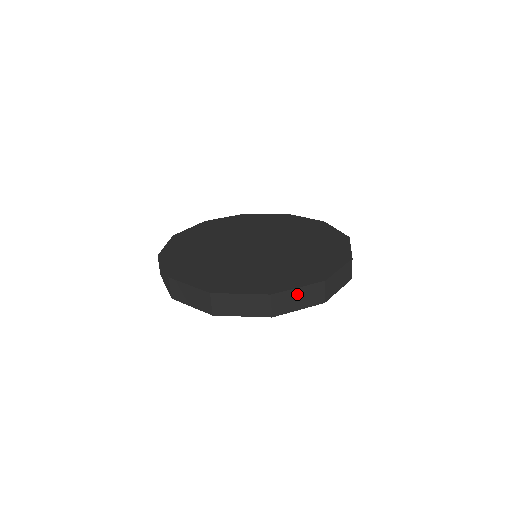
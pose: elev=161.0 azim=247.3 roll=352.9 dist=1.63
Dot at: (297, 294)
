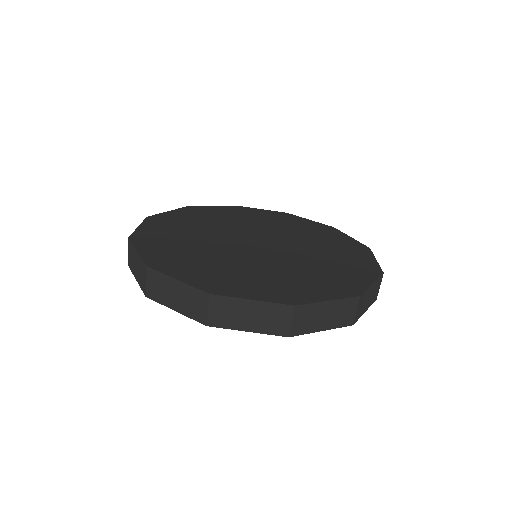
Dot at: (325, 309)
